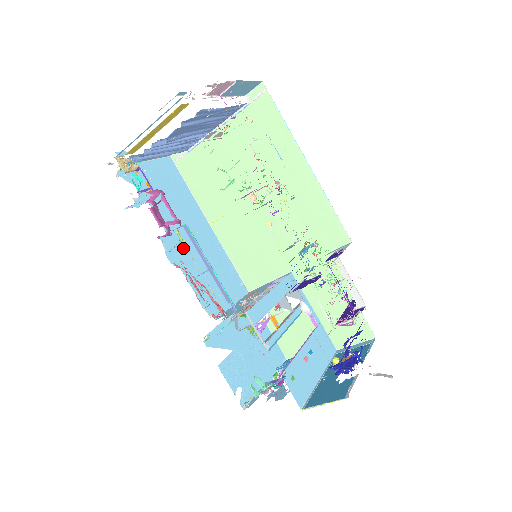
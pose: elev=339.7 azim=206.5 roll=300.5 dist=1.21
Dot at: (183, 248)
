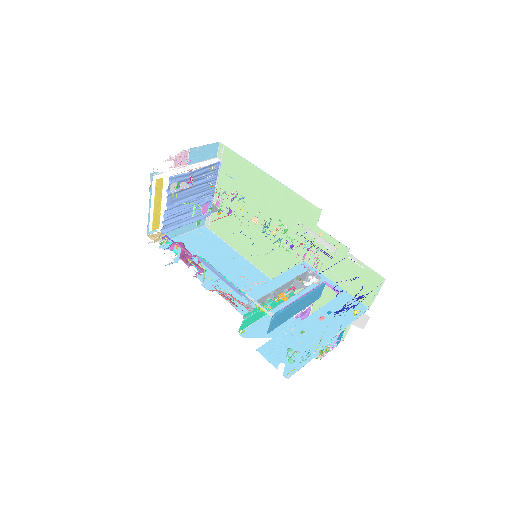
Dot at: (198, 271)
